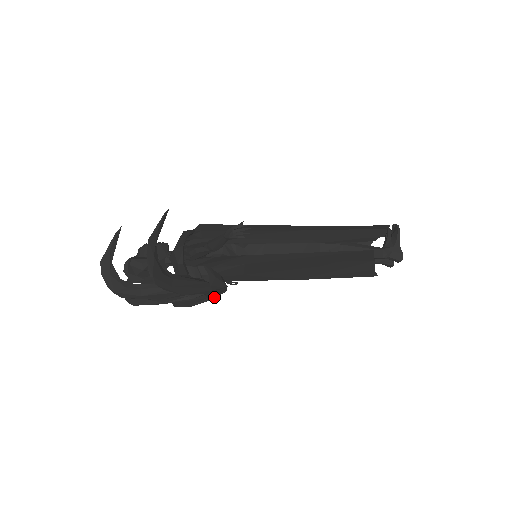
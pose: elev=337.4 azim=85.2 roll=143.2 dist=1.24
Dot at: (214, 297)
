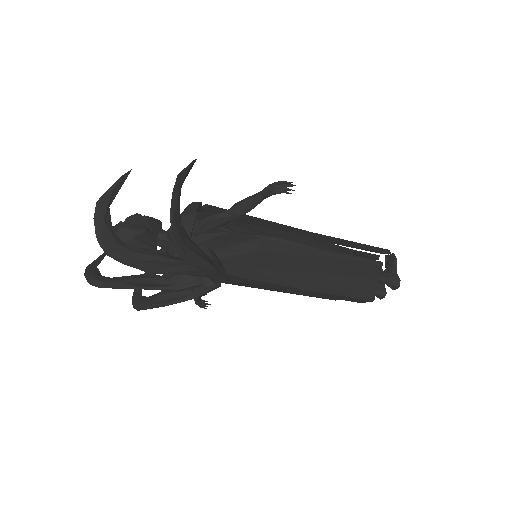
Dot at: (204, 293)
